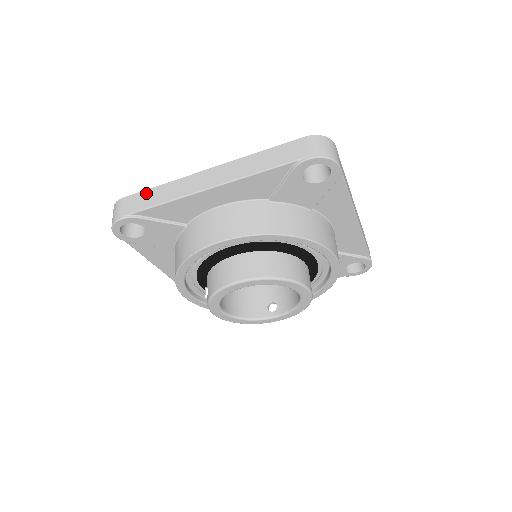
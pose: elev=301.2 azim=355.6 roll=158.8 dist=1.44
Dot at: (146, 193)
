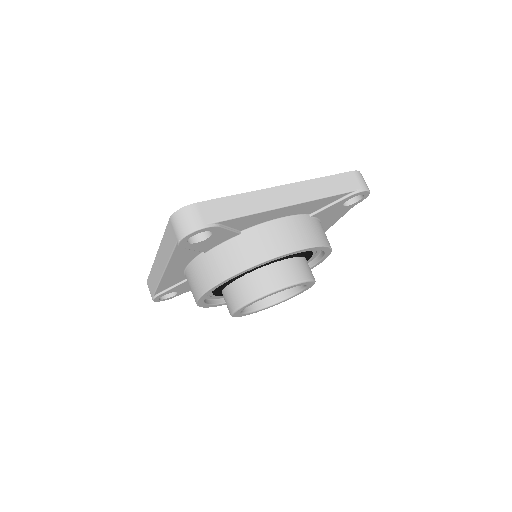
Dot at: (150, 278)
